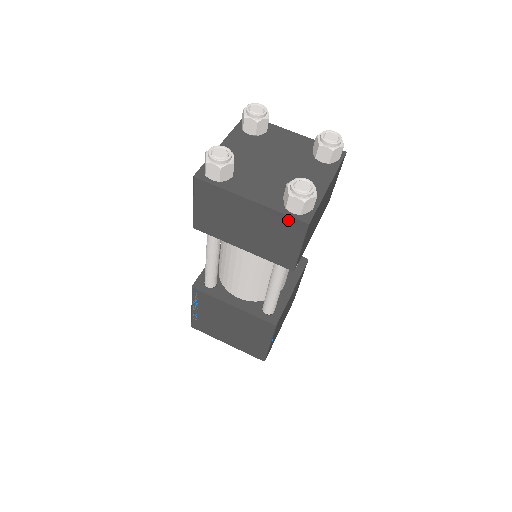
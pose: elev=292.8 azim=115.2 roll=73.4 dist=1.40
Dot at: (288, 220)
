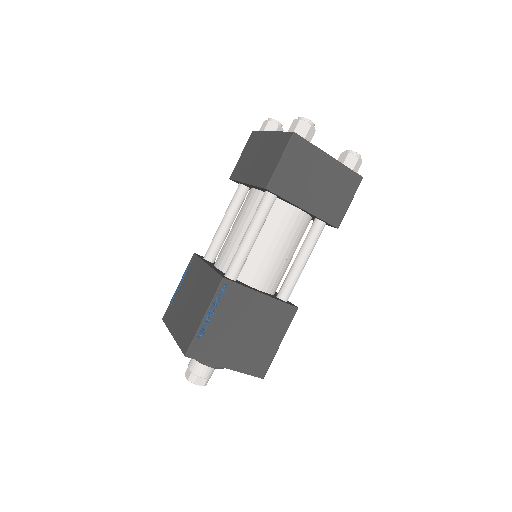
Dot at: (284, 136)
